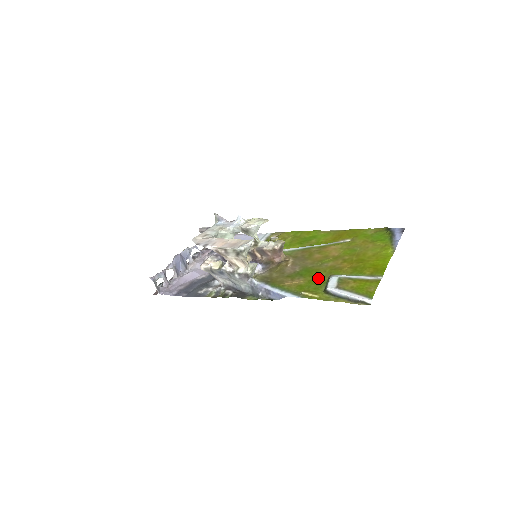
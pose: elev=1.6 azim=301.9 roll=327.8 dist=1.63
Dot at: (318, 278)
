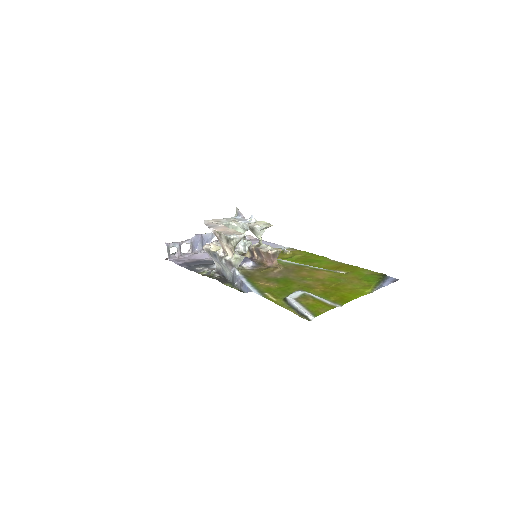
Dot at: (288, 288)
